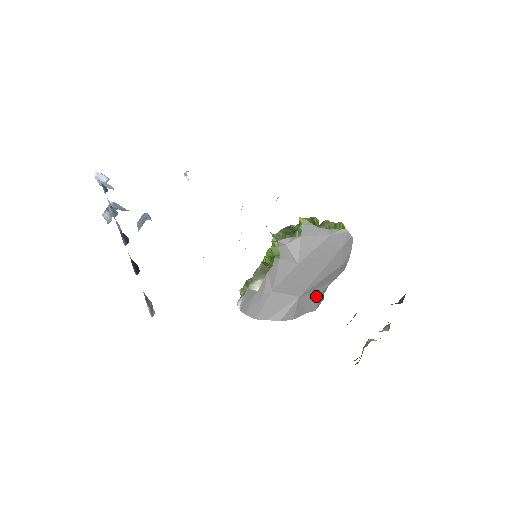
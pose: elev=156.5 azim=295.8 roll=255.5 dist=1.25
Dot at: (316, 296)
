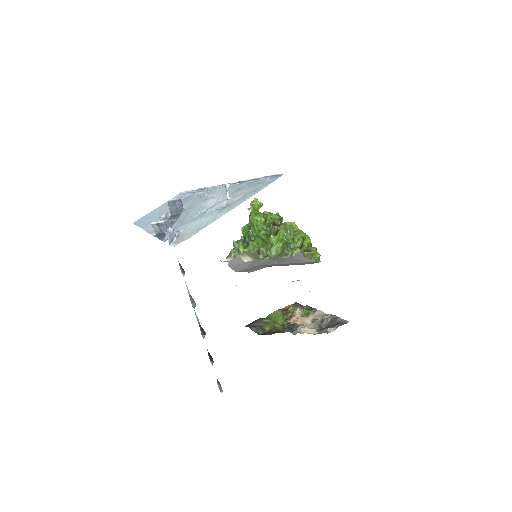
Dot at: occluded
